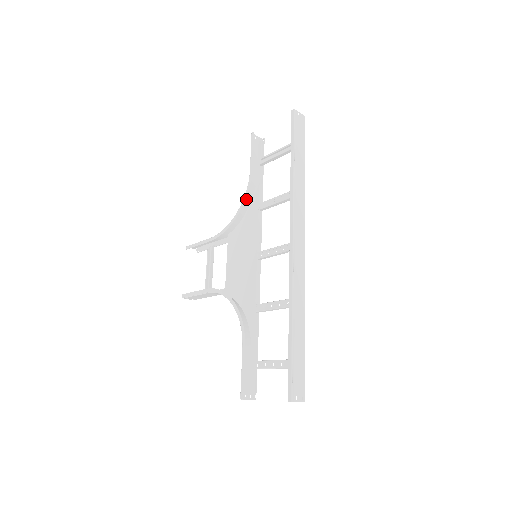
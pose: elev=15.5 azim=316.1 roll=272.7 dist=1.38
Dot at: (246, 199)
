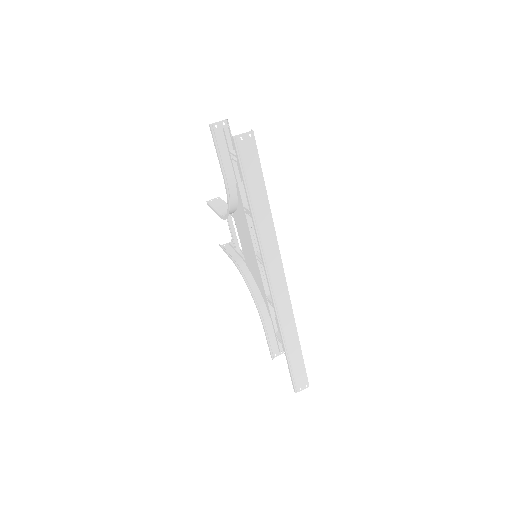
Dot at: (231, 199)
